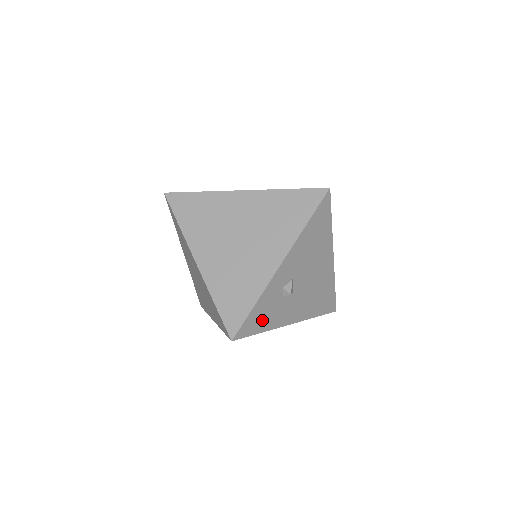
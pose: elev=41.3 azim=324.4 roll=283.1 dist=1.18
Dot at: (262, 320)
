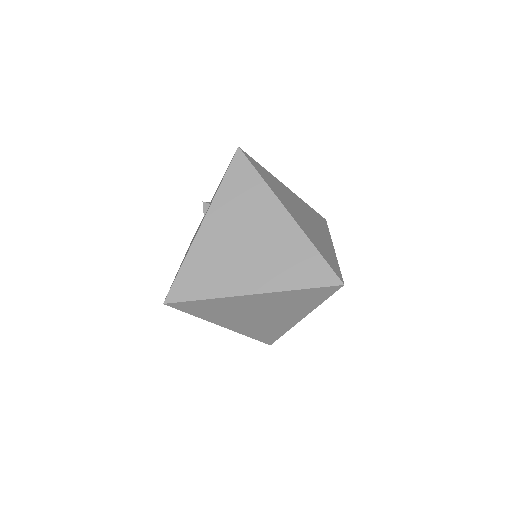
Dot at: occluded
